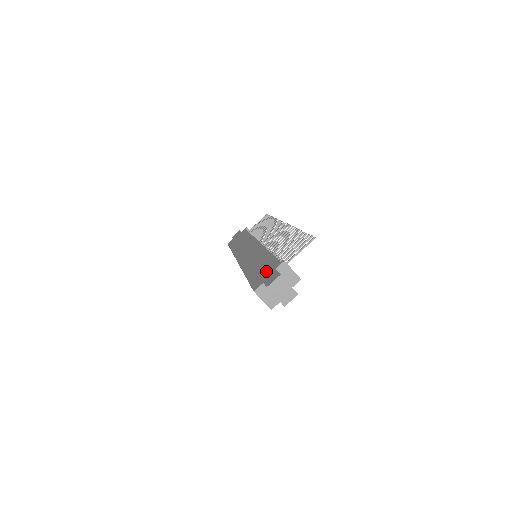
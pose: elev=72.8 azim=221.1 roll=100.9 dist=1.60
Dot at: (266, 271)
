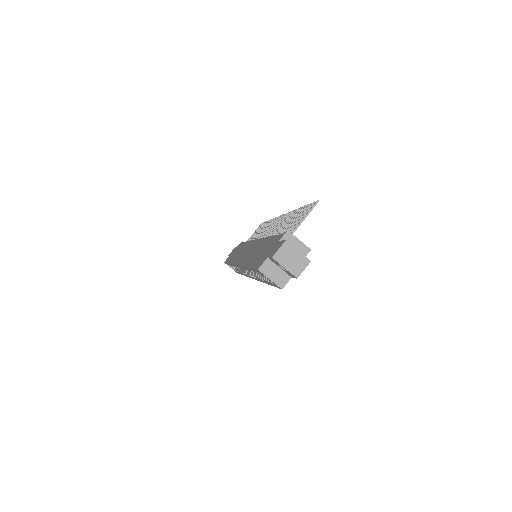
Dot at: (269, 249)
